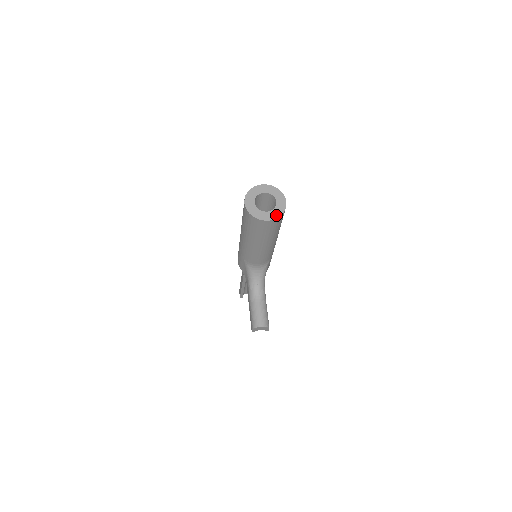
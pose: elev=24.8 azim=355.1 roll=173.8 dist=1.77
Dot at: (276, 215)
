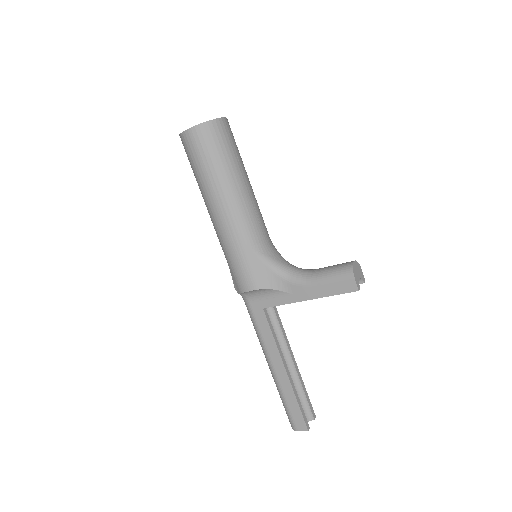
Dot at: occluded
